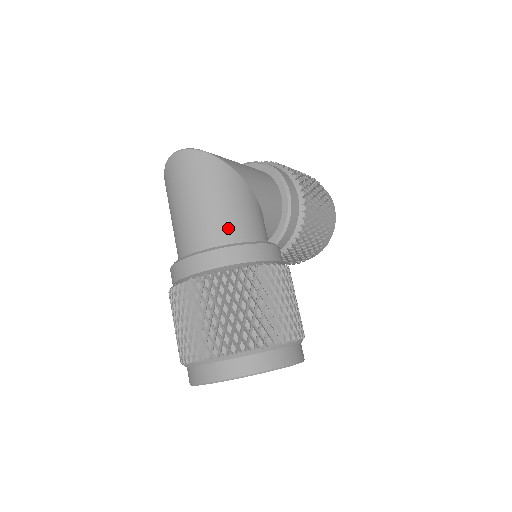
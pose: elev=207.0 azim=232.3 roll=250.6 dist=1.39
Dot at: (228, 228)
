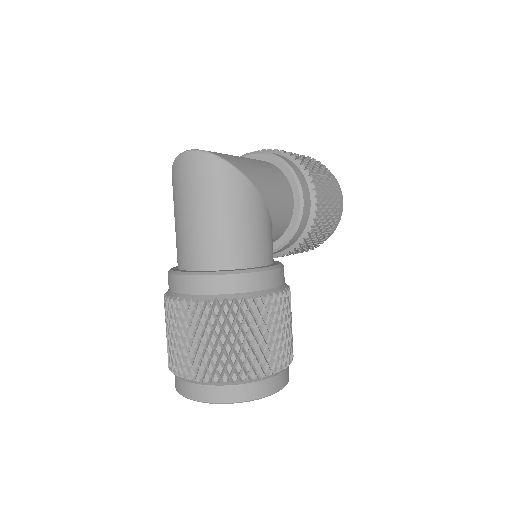
Dot at: (236, 250)
